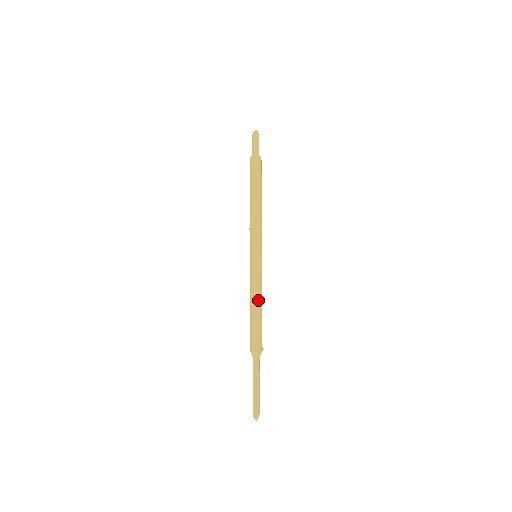
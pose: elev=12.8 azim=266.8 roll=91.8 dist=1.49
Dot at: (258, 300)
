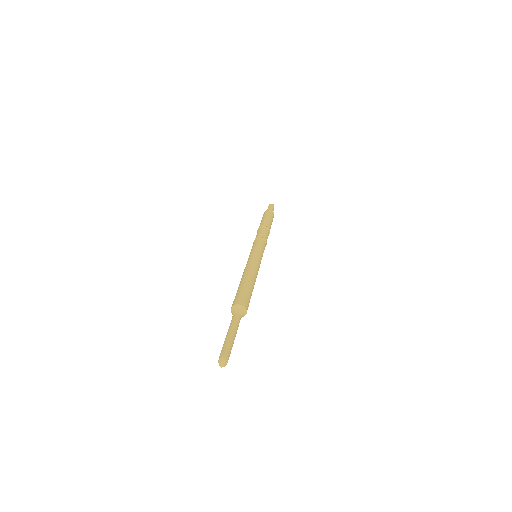
Dot at: (249, 274)
